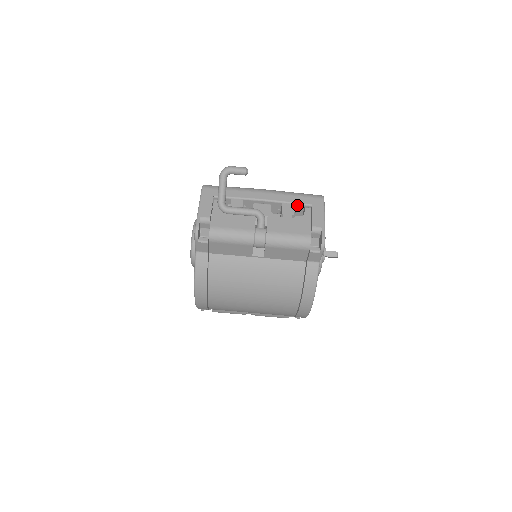
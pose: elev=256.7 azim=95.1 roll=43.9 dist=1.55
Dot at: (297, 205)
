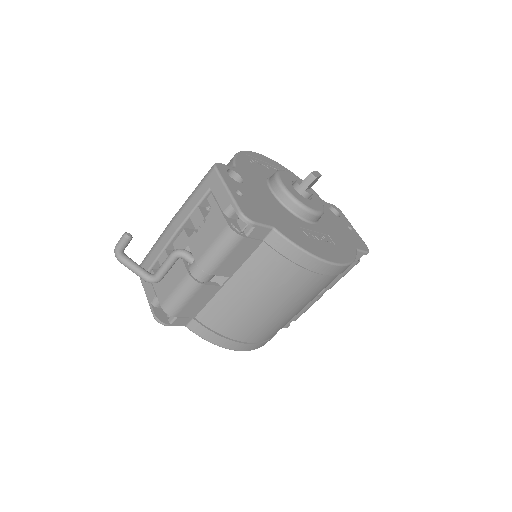
Dot at: (202, 203)
